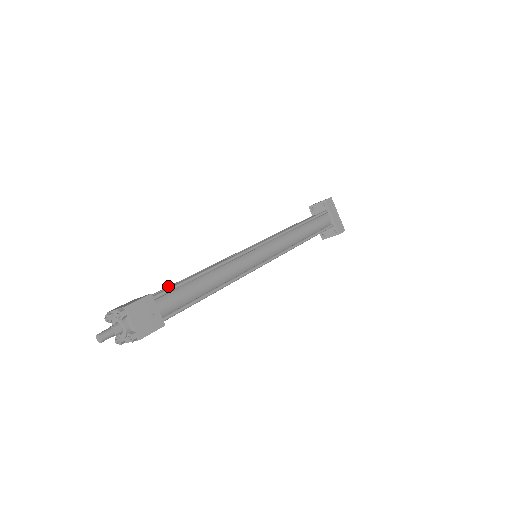
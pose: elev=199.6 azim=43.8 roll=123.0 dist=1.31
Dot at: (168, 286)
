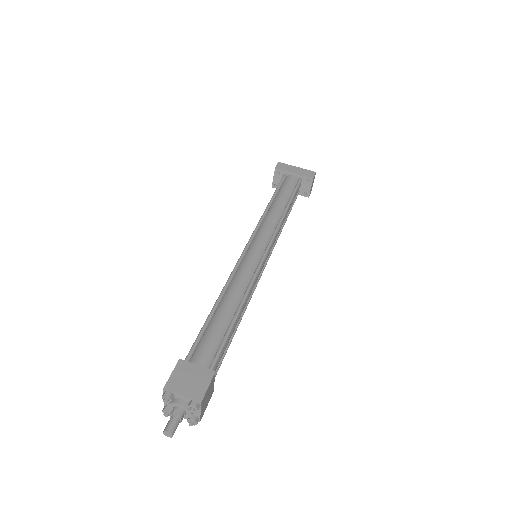
Dot at: occluded
